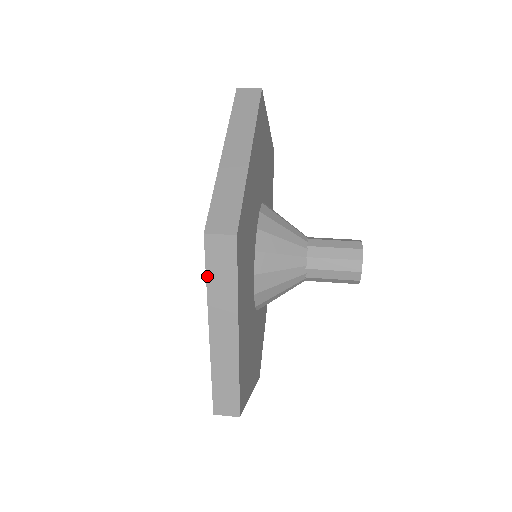
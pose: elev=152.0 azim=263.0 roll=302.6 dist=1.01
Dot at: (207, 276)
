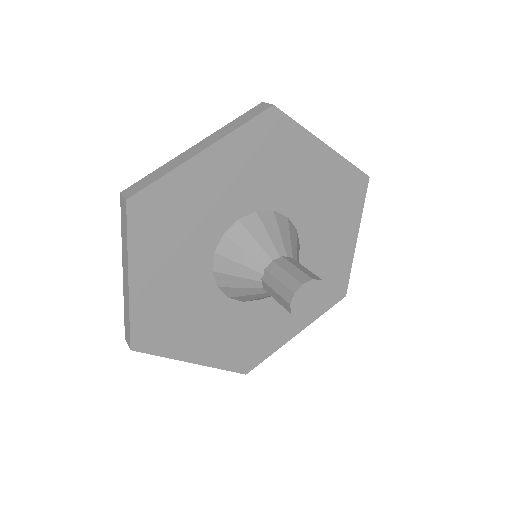
Dot at: occluded
